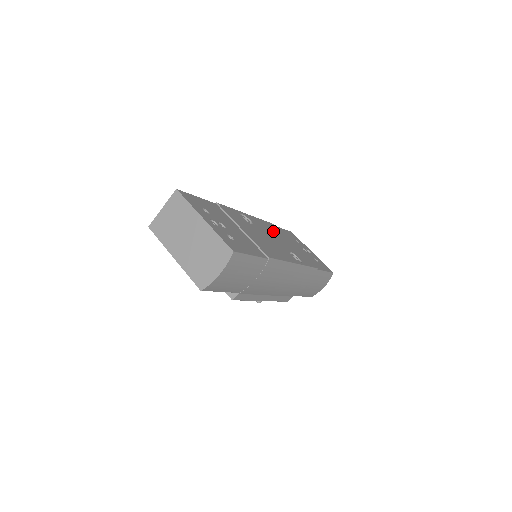
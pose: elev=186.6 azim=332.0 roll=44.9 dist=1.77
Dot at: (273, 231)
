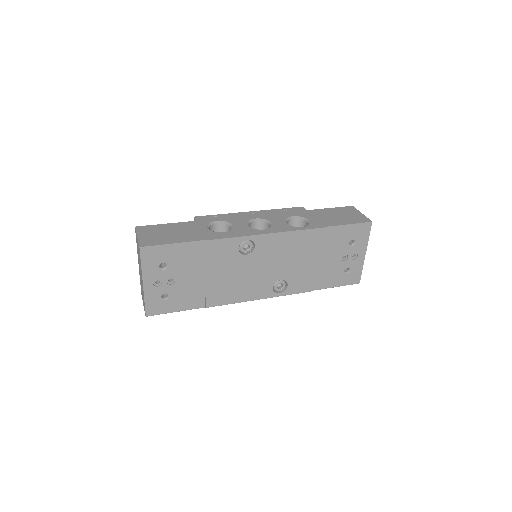
Dot at: (295, 248)
